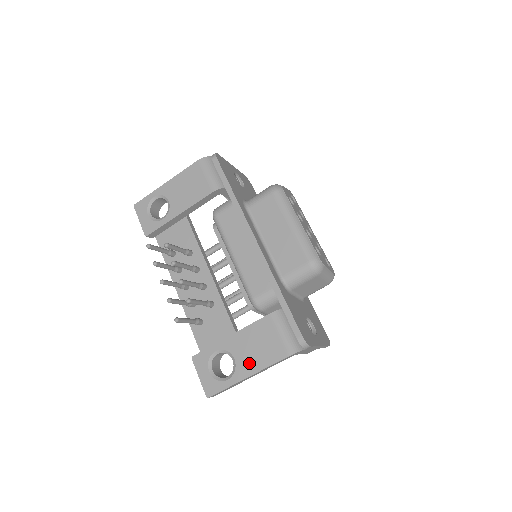
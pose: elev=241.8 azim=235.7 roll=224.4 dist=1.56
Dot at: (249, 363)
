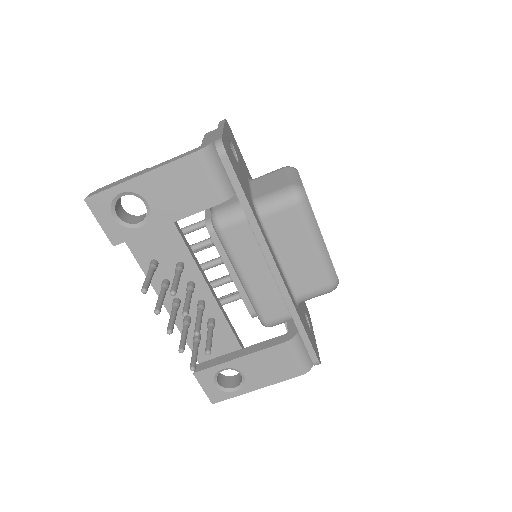
Dot at: (260, 379)
